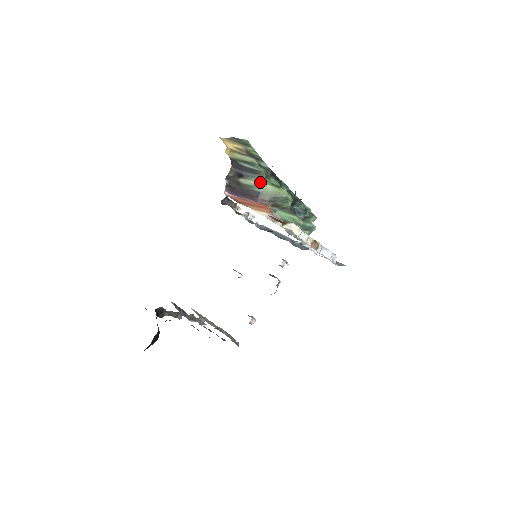
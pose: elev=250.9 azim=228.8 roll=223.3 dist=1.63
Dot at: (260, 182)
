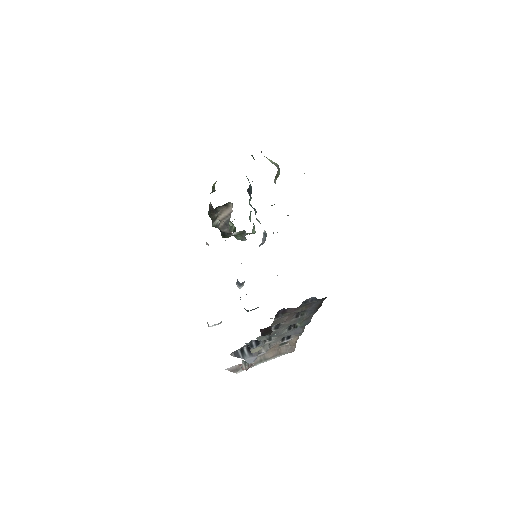
Dot at: occluded
